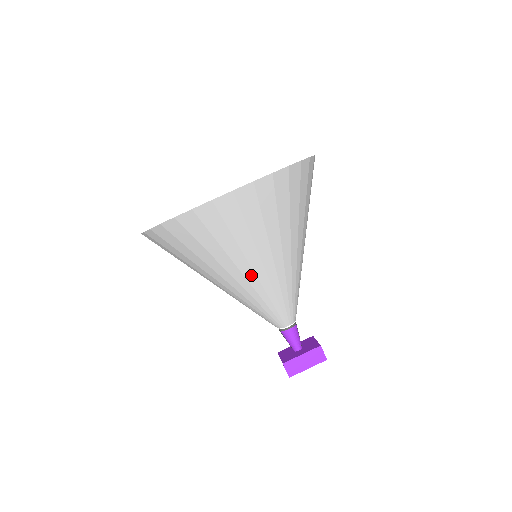
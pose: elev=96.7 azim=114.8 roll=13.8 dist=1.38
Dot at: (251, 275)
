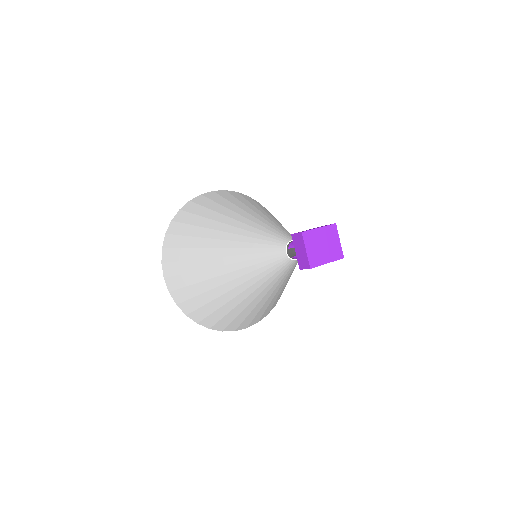
Dot at: (240, 218)
